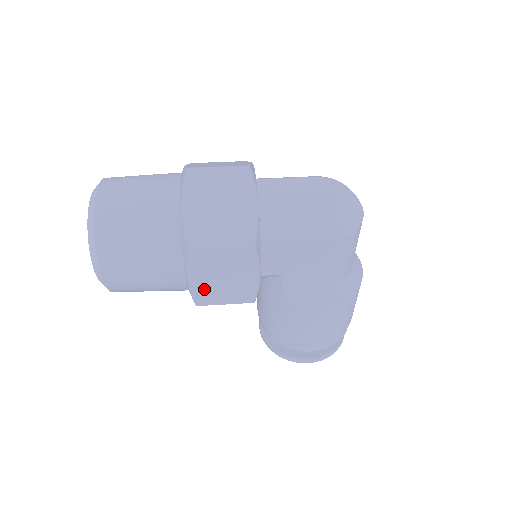
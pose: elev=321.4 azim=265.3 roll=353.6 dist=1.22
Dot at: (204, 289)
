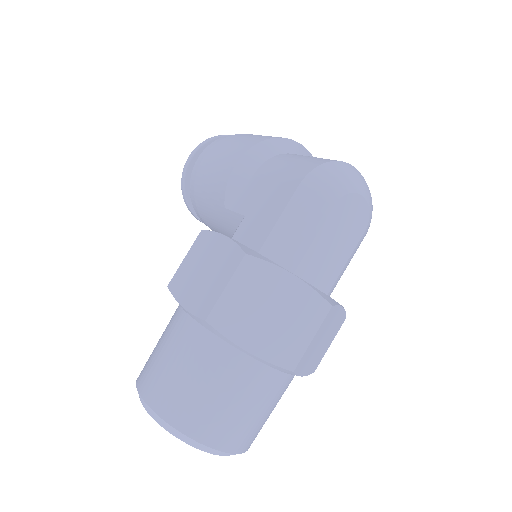
Dot at: occluded
